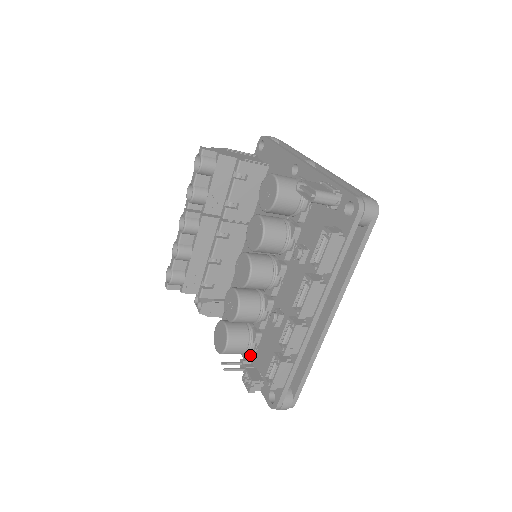
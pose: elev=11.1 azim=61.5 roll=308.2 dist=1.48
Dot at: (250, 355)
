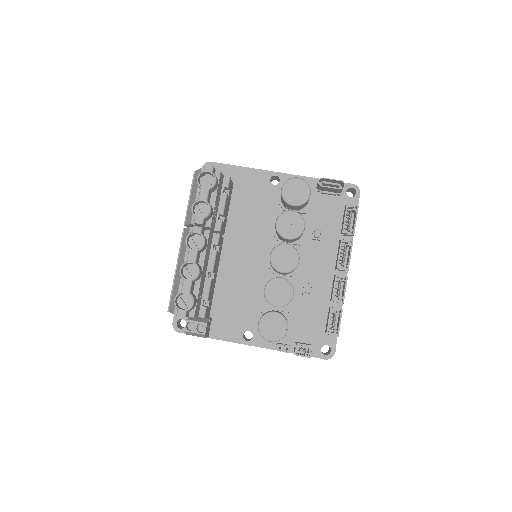
Dot at: (286, 335)
